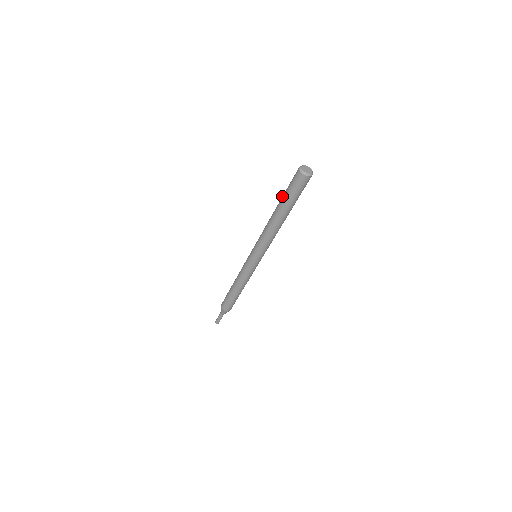
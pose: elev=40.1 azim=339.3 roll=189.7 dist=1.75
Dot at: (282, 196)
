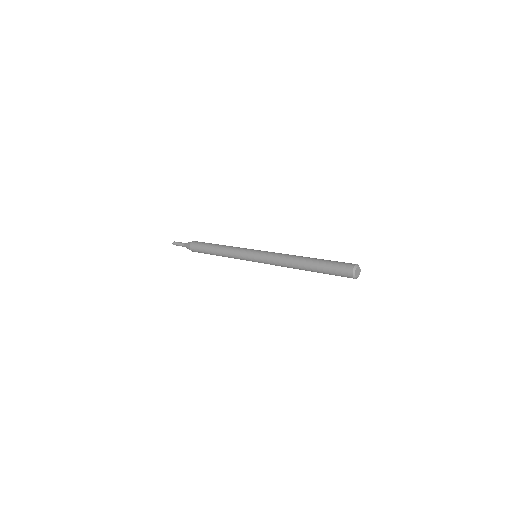
Dot at: (320, 262)
